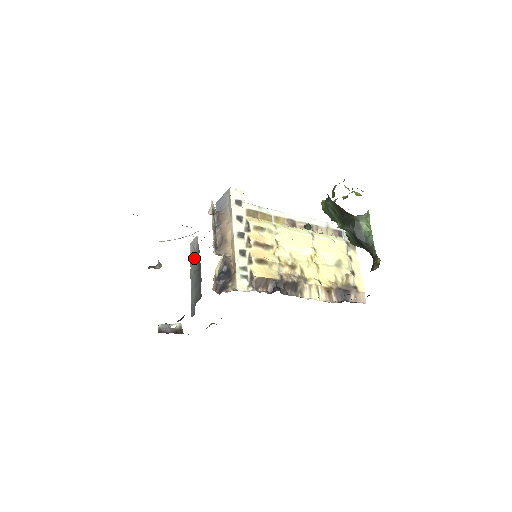
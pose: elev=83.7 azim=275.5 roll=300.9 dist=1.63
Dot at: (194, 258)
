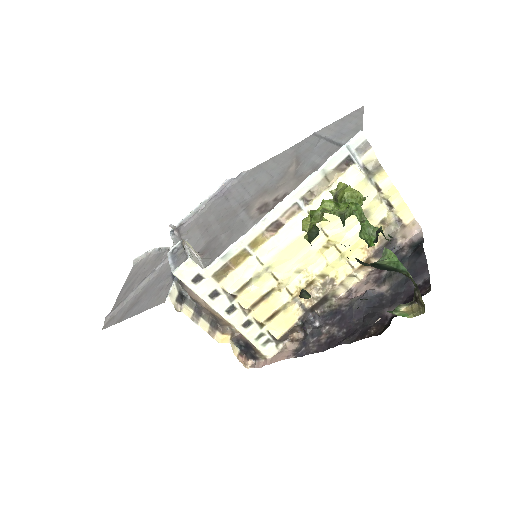
Dot at: occluded
